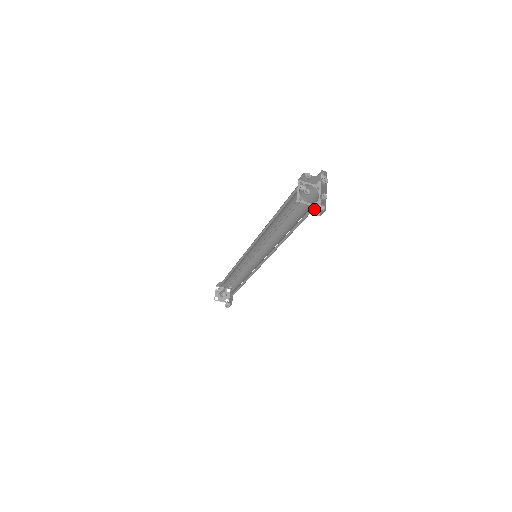
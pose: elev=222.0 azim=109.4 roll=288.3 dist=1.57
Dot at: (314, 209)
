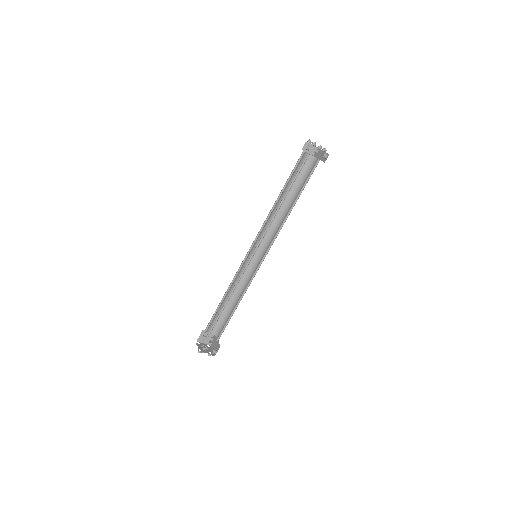
Dot at: occluded
